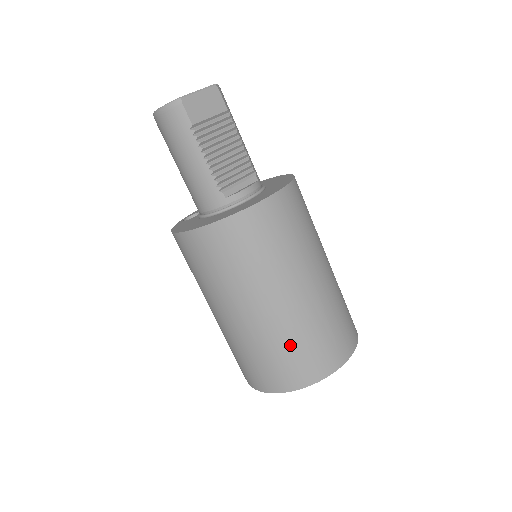
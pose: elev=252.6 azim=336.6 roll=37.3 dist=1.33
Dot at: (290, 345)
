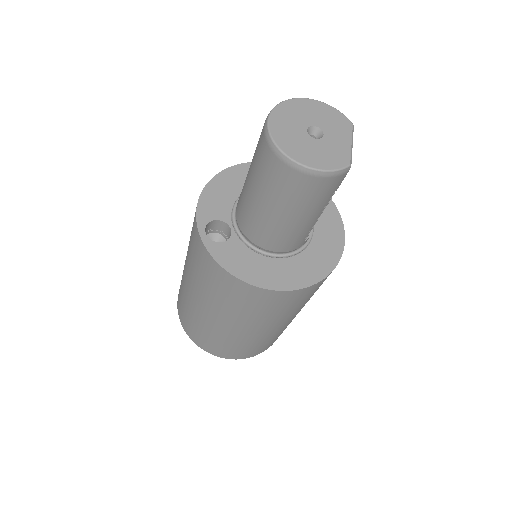
Dot at: occluded
